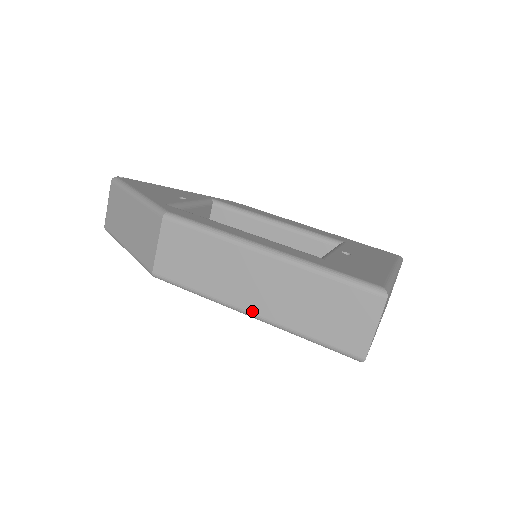
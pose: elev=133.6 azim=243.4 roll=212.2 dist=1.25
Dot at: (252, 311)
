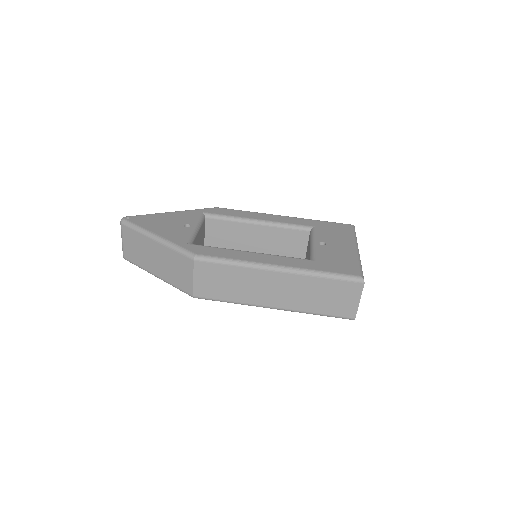
Dot at: (275, 306)
